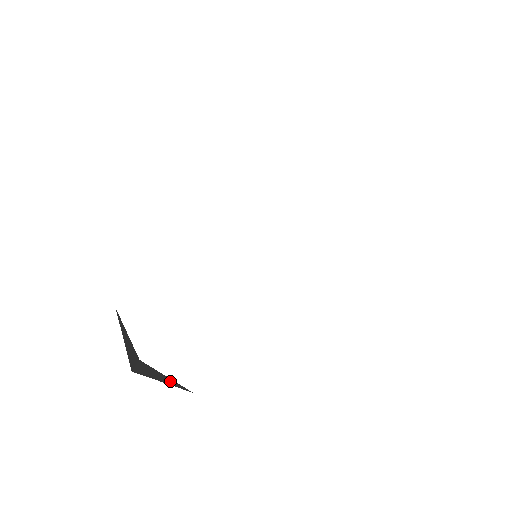
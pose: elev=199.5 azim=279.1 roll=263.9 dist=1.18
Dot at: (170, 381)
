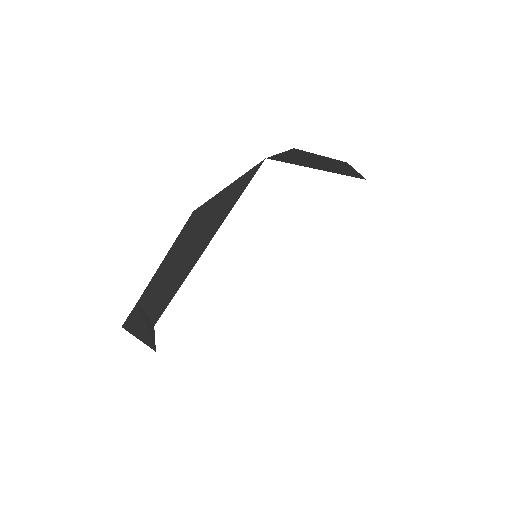
Dot at: occluded
